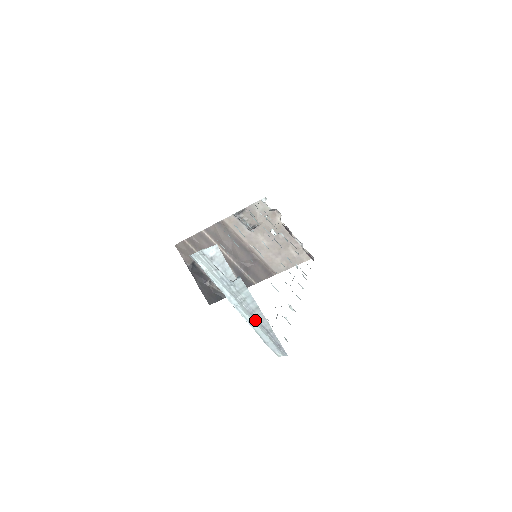
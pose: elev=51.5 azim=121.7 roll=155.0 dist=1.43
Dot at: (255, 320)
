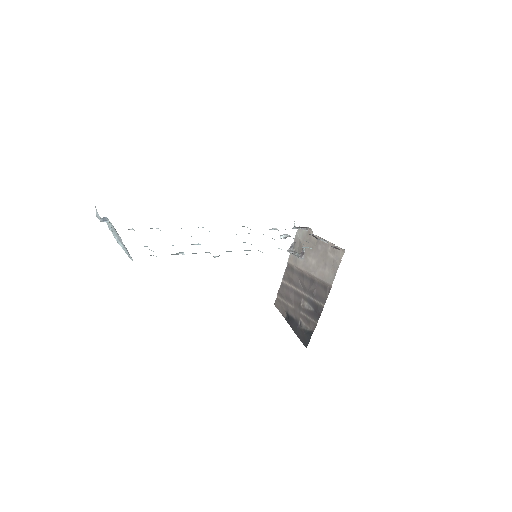
Dot at: (121, 243)
